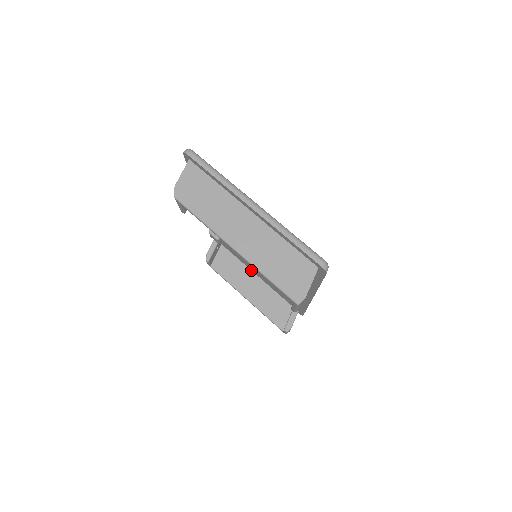
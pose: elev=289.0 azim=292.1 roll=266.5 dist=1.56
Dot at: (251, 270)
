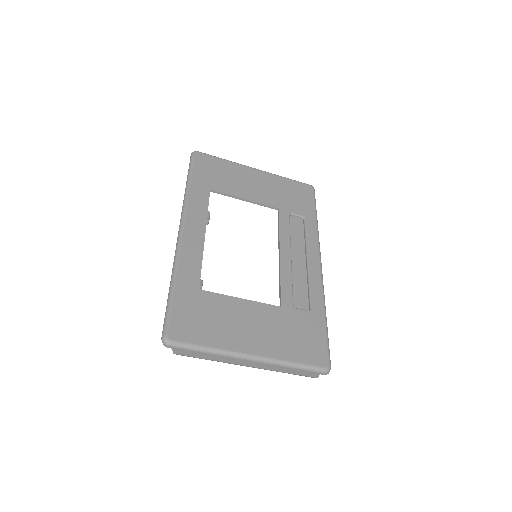
Dot at: occluded
